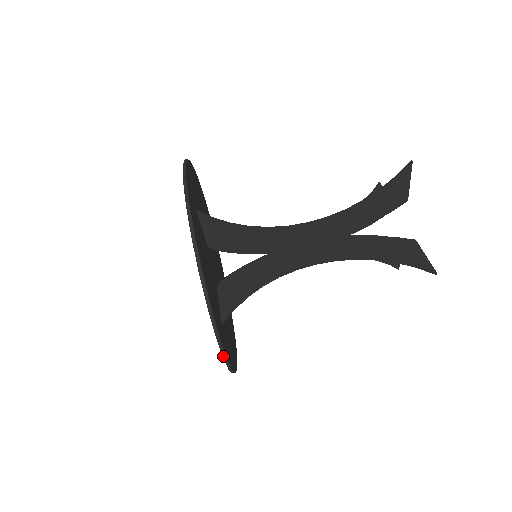
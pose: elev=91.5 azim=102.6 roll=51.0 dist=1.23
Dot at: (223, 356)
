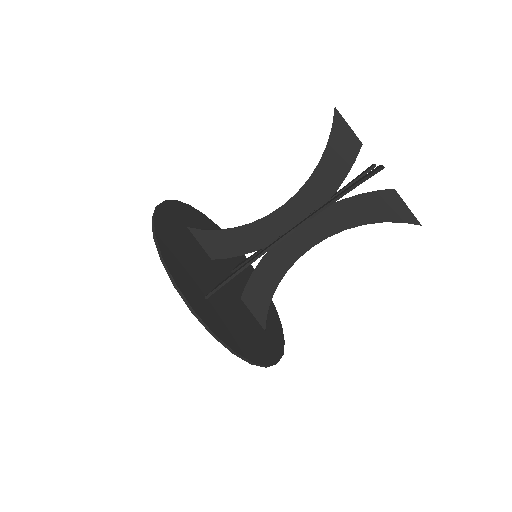
Dot at: occluded
